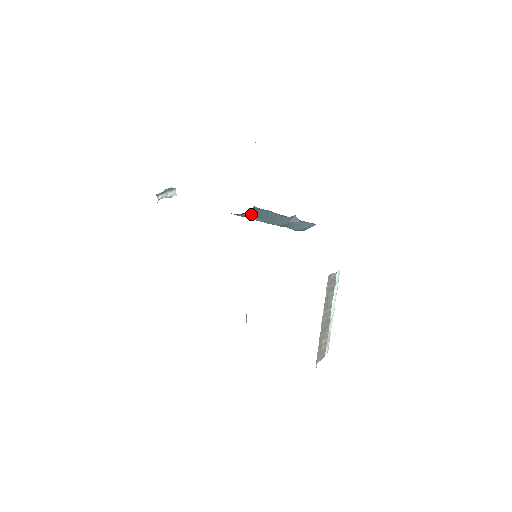
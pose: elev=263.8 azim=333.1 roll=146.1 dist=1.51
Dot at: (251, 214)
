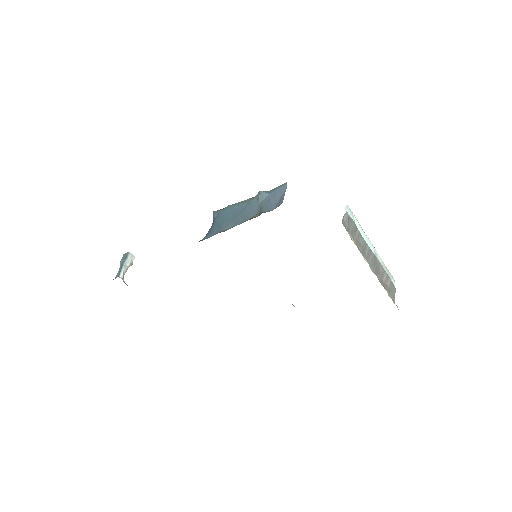
Dot at: (217, 226)
